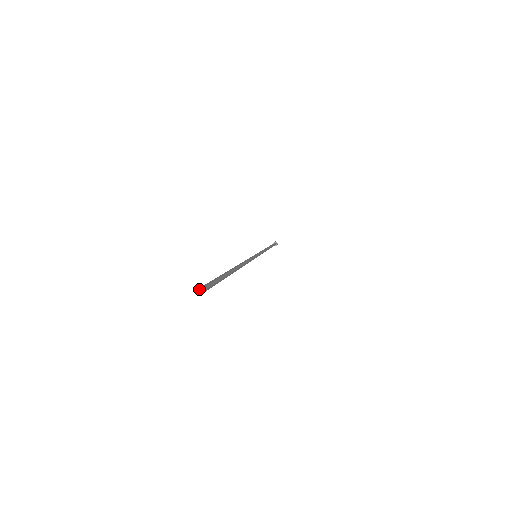
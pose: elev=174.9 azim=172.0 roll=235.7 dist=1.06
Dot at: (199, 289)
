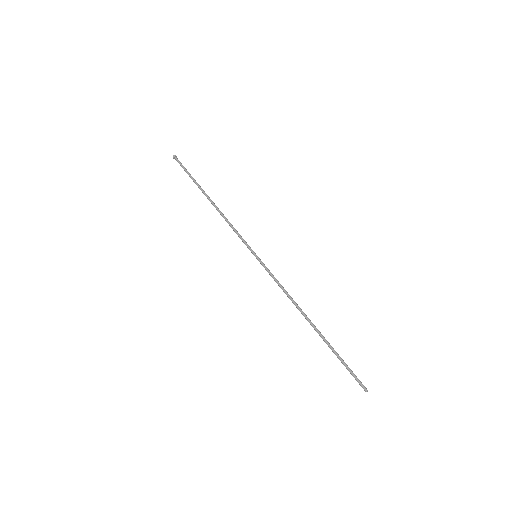
Dot at: occluded
